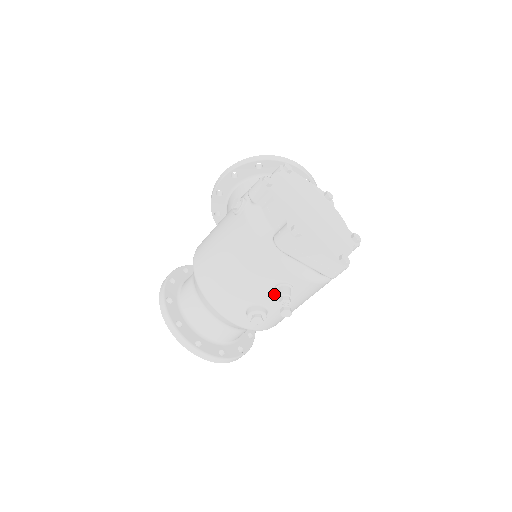
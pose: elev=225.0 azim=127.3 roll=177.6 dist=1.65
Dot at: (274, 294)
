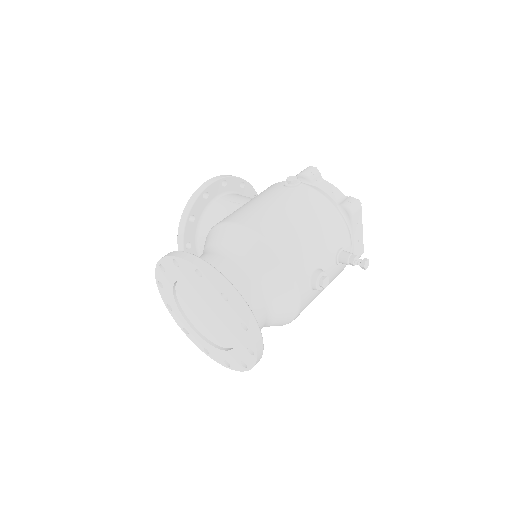
Dot at: (333, 260)
